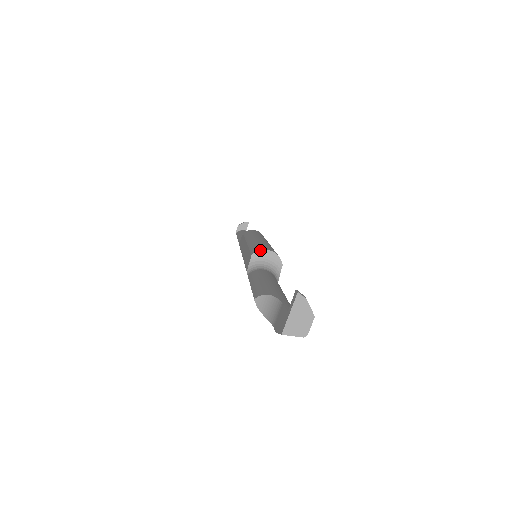
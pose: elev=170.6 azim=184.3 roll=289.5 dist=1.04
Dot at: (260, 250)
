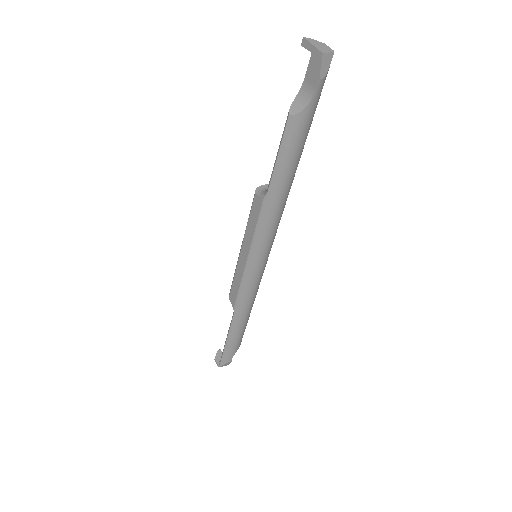
Dot at: (256, 188)
